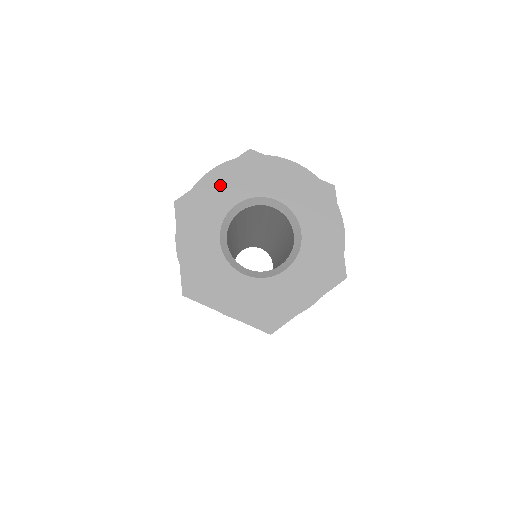
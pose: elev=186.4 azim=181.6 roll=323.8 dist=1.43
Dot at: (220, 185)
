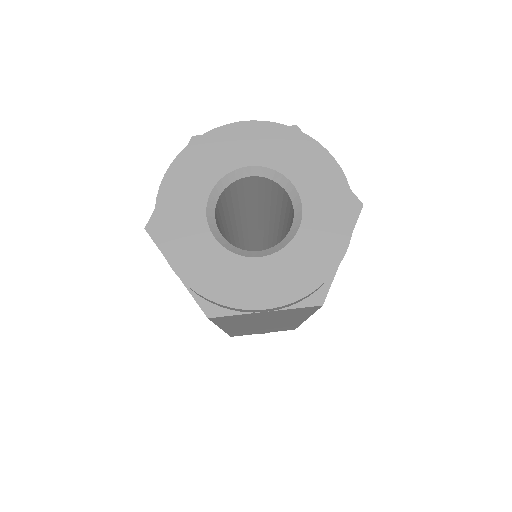
Dot at: (244, 139)
